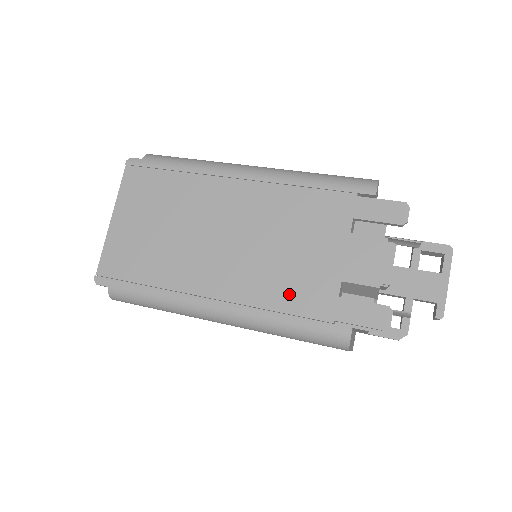
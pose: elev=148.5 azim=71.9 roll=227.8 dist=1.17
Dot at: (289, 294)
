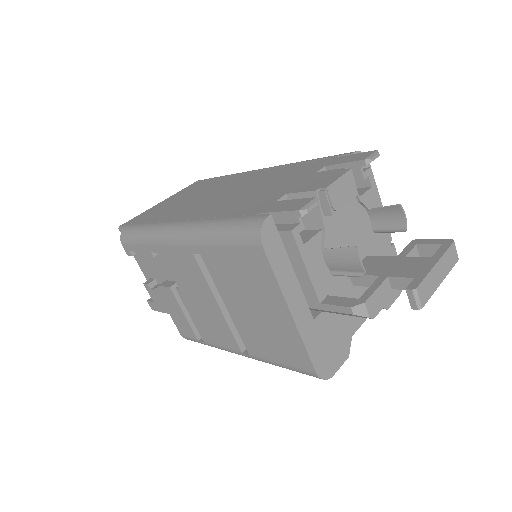
Dot at: (237, 207)
